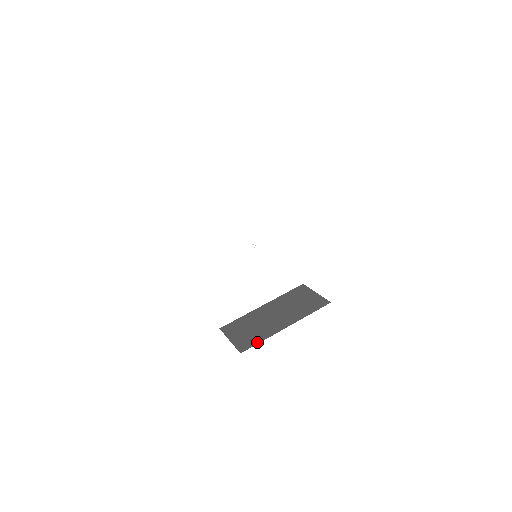
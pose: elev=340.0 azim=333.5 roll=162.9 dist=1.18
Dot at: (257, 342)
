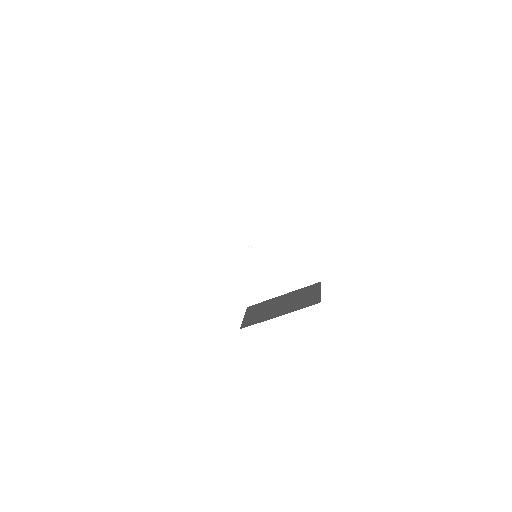
Dot at: (254, 323)
